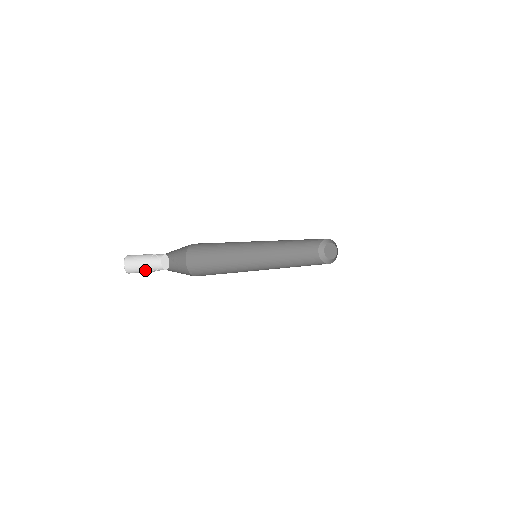
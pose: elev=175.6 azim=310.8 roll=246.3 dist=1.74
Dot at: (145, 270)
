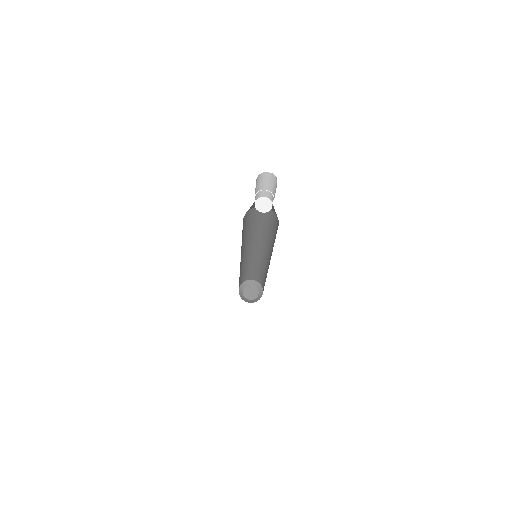
Dot at: occluded
